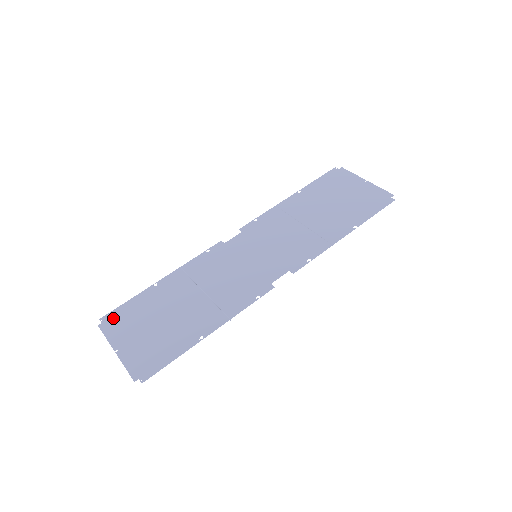
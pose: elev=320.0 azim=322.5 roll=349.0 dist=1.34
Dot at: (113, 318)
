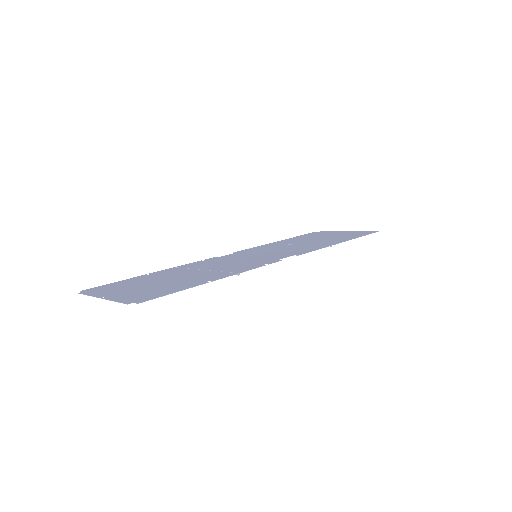
Dot at: (97, 288)
